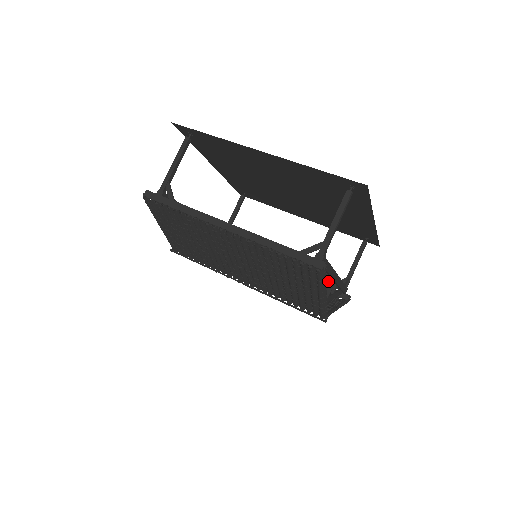
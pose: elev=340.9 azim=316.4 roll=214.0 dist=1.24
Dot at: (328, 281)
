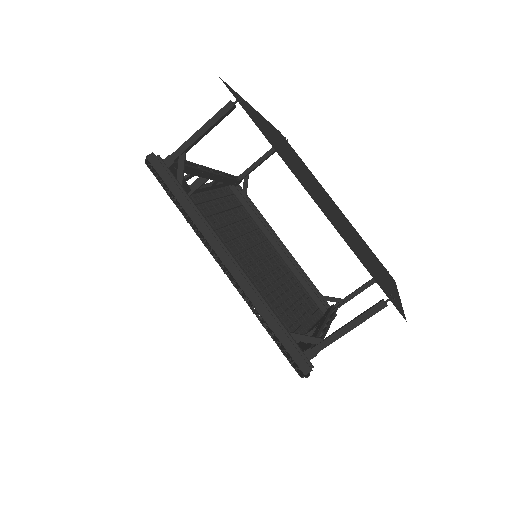
Dot at: occluded
